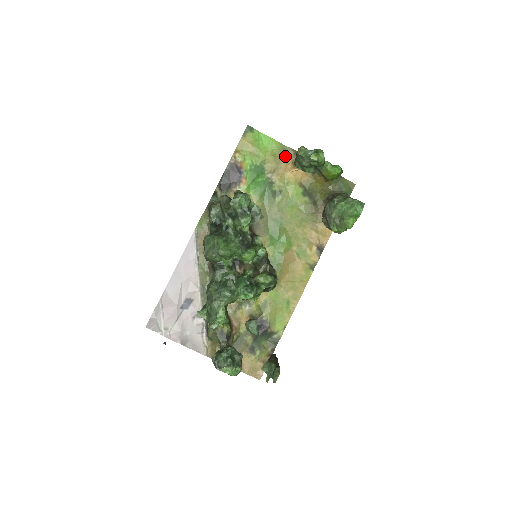
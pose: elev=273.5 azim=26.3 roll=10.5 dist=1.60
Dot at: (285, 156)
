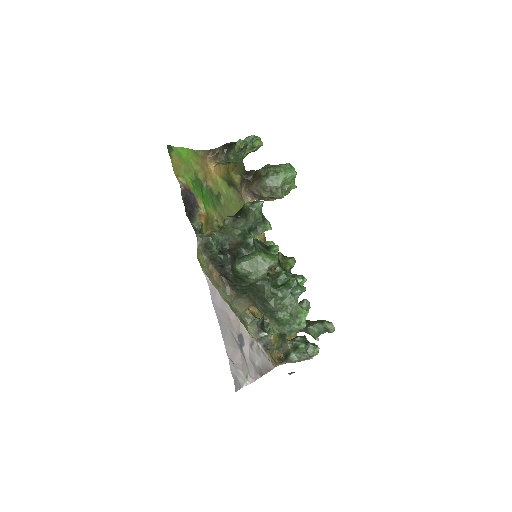
Dot at: (202, 160)
